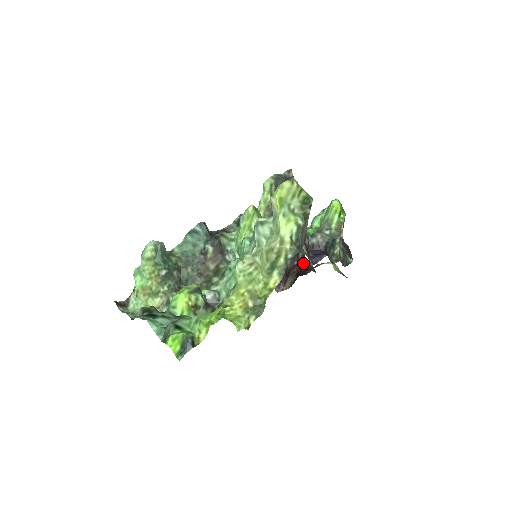
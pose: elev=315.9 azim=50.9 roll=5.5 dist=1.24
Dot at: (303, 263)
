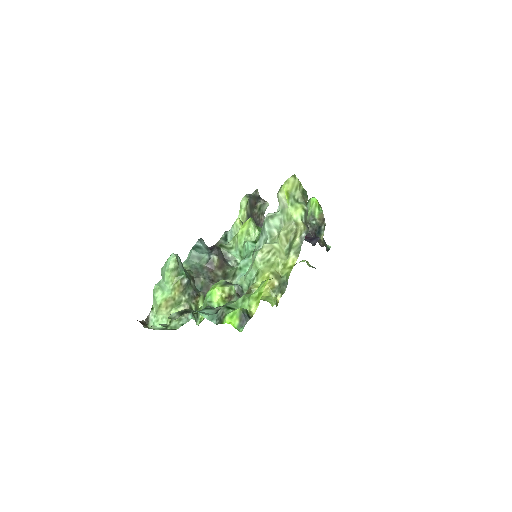
Dot at: occluded
